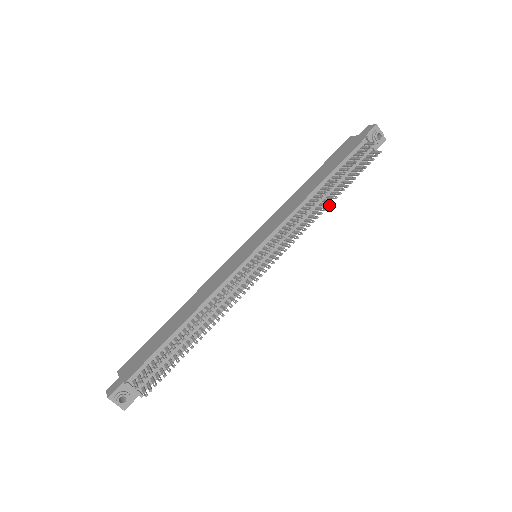
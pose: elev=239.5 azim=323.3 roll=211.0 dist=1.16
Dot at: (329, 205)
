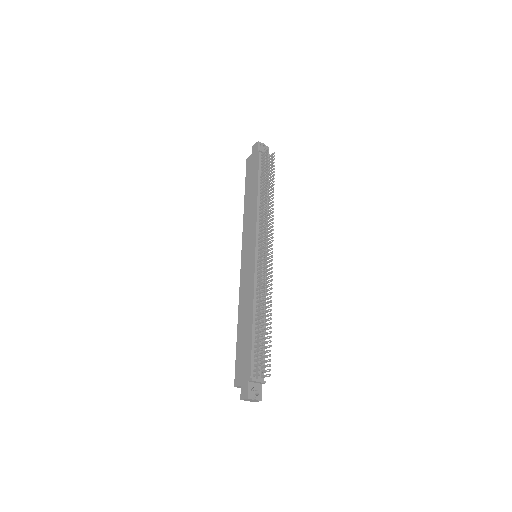
Dot at: (273, 198)
